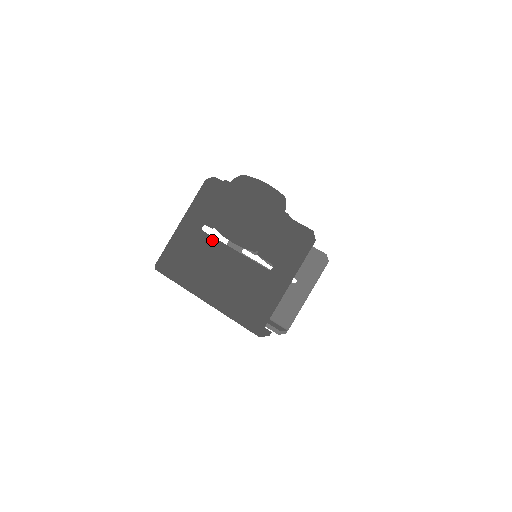
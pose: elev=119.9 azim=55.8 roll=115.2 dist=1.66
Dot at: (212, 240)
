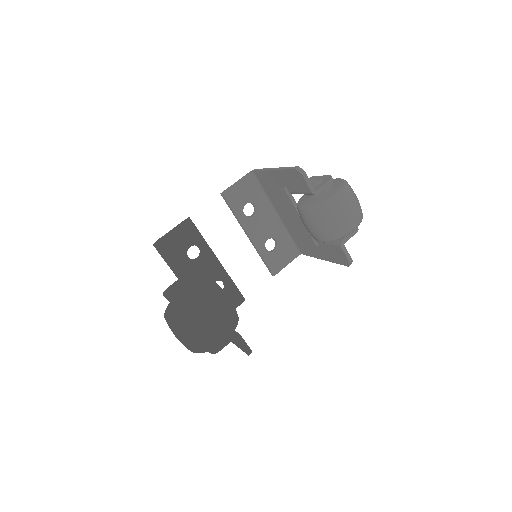
Dot at: occluded
